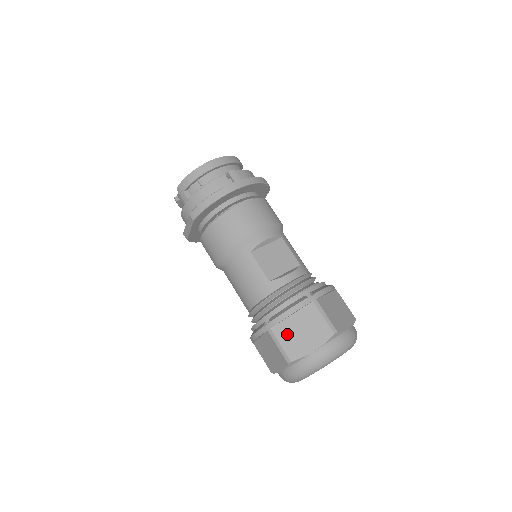
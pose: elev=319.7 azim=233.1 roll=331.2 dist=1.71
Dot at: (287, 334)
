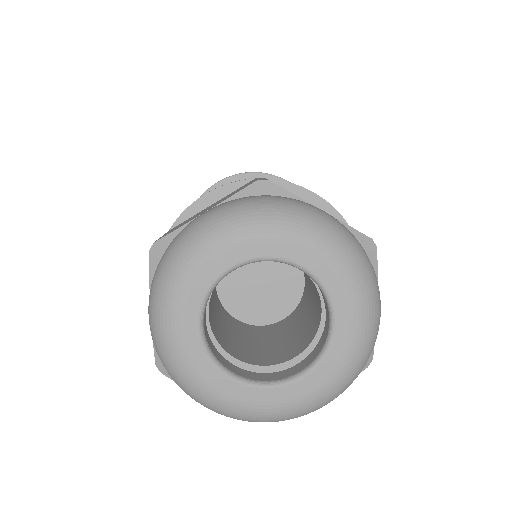
Dot at: (184, 222)
